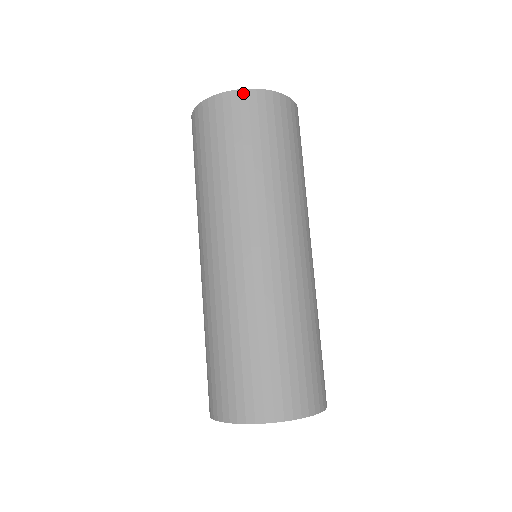
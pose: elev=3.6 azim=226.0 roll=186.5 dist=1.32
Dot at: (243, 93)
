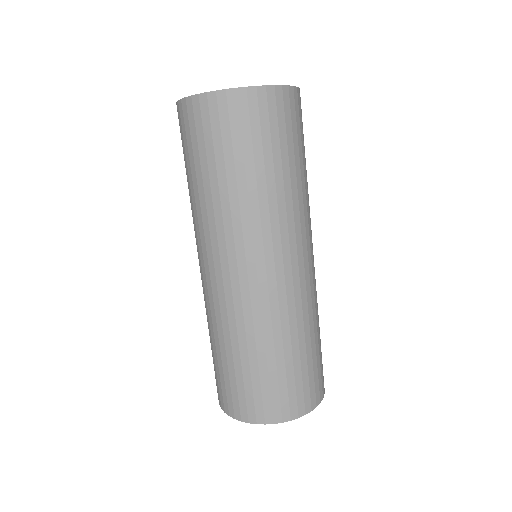
Dot at: (203, 98)
